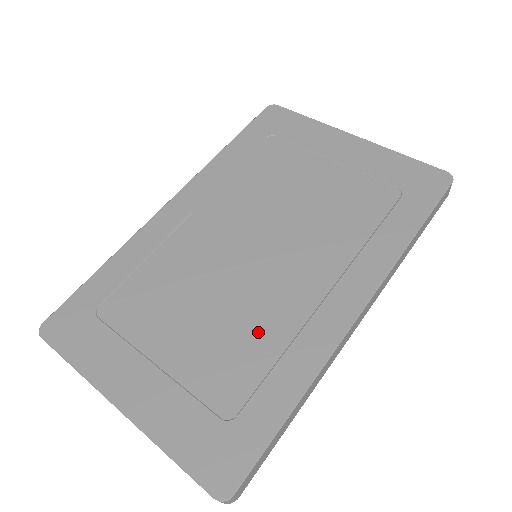
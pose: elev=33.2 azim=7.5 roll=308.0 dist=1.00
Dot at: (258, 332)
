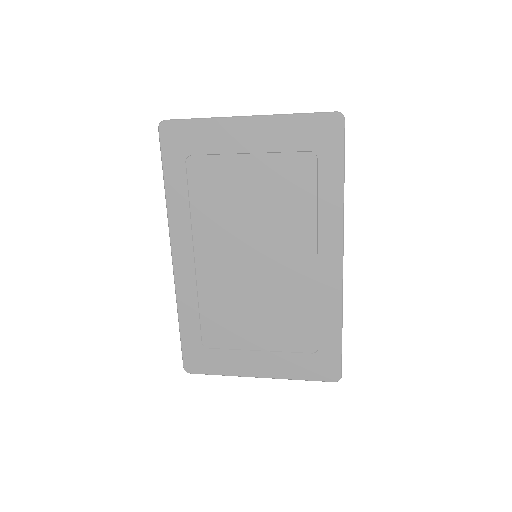
Dot at: (296, 304)
